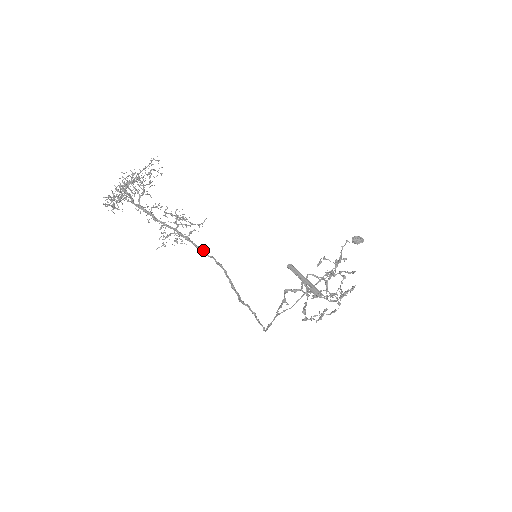
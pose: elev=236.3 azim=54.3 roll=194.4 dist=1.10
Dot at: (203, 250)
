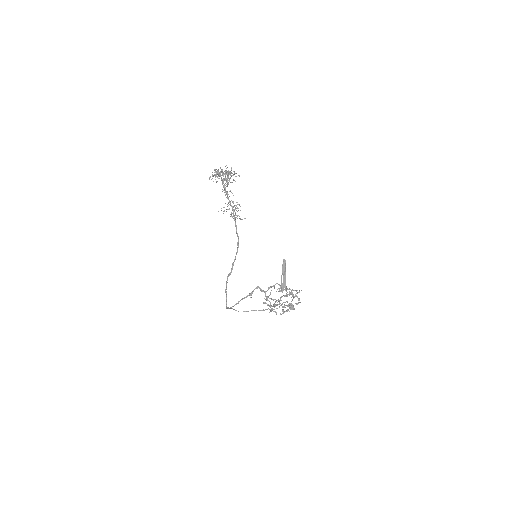
Dot at: occluded
